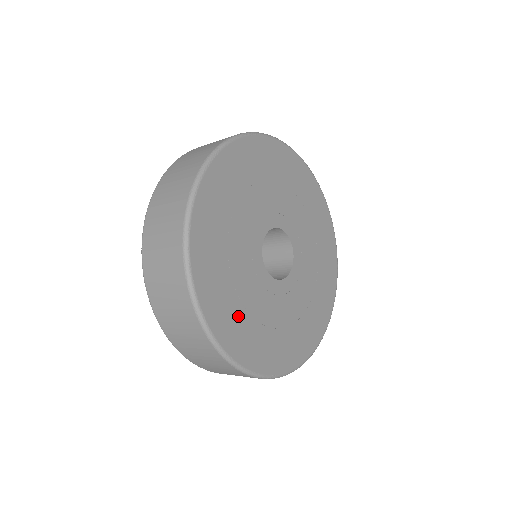
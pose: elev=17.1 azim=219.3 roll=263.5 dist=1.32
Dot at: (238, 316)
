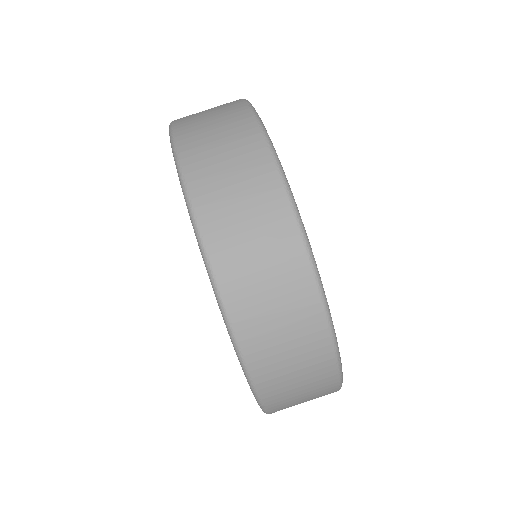
Dot at: occluded
